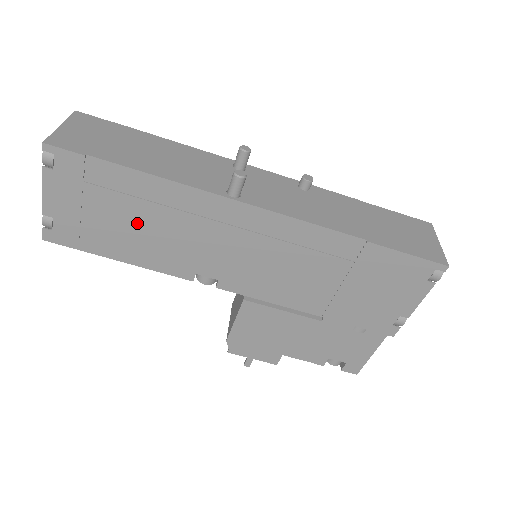
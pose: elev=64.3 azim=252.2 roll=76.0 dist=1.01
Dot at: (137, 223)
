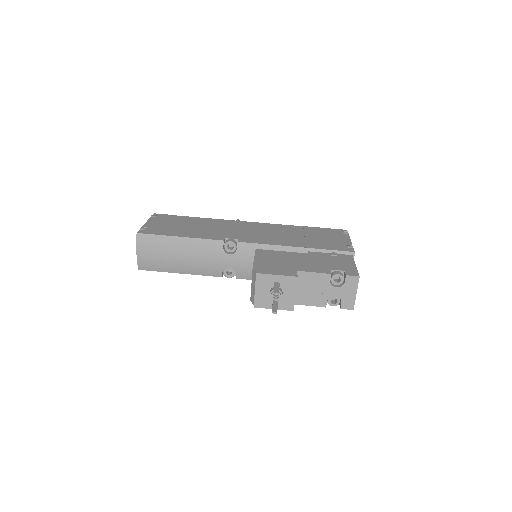
Dot at: (192, 227)
